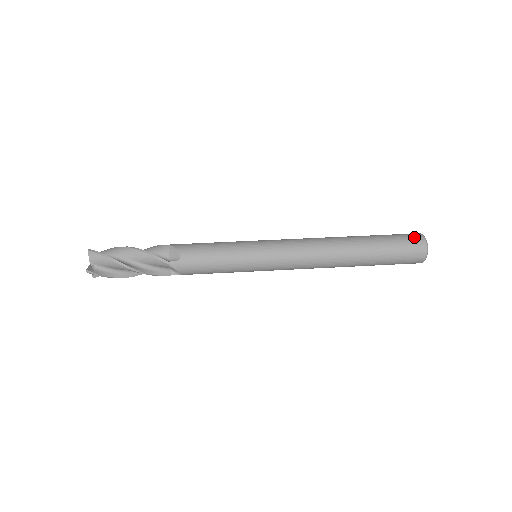
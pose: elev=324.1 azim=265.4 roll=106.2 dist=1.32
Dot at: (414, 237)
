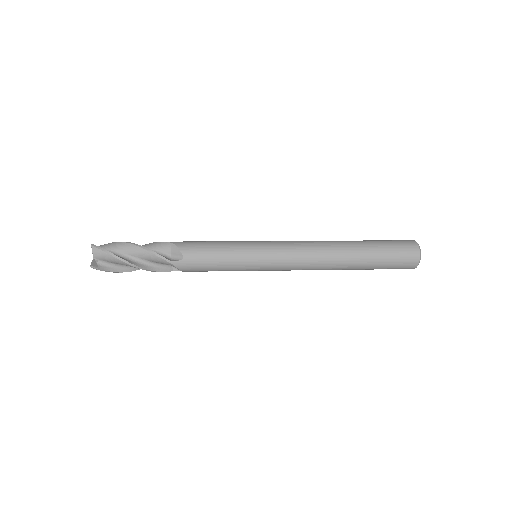
Dot at: occluded
